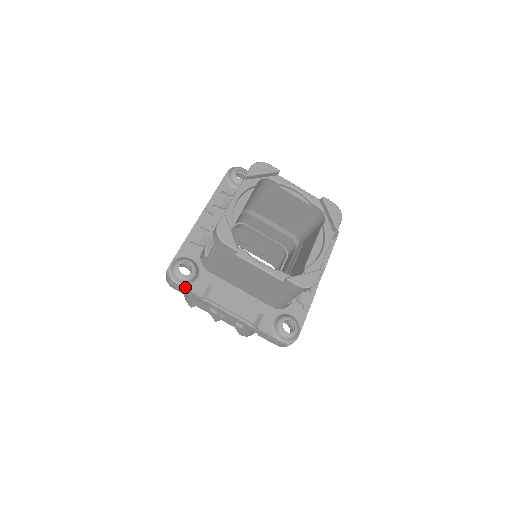
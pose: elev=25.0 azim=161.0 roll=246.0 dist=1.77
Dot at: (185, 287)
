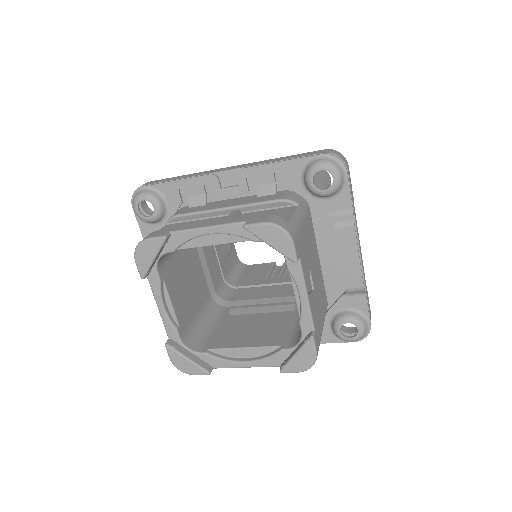
Dot at: (138, 218)
